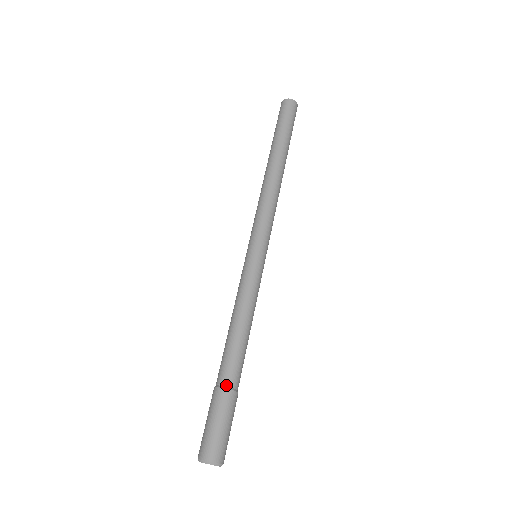
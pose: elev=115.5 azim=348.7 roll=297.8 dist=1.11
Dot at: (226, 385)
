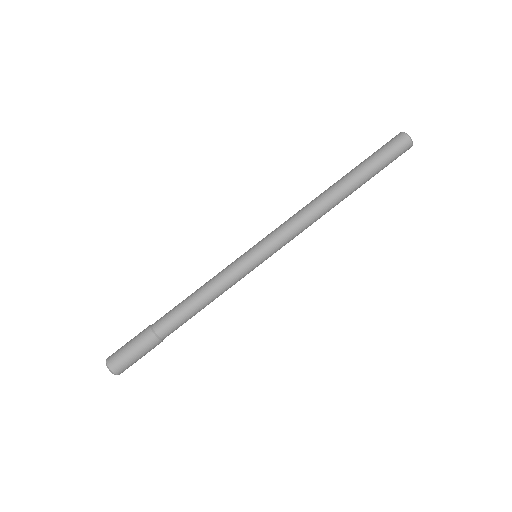
Dot at: (157, 333)
